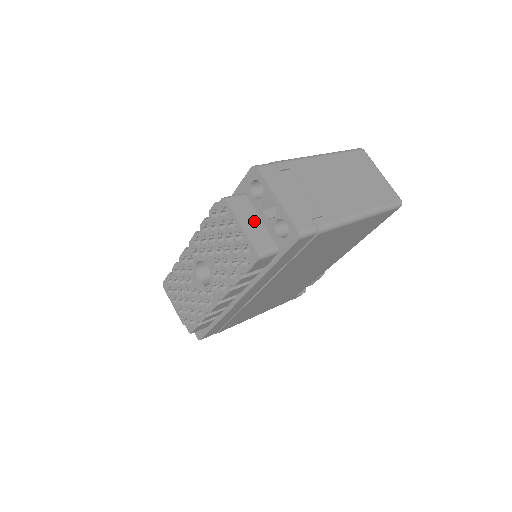
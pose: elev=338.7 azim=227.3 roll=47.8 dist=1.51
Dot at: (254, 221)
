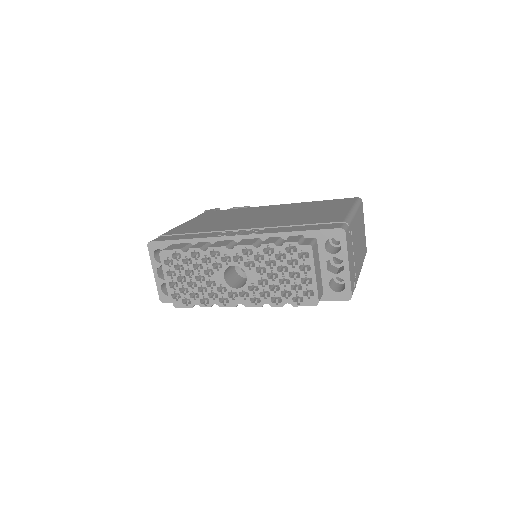
Dot at: (319, 269)
